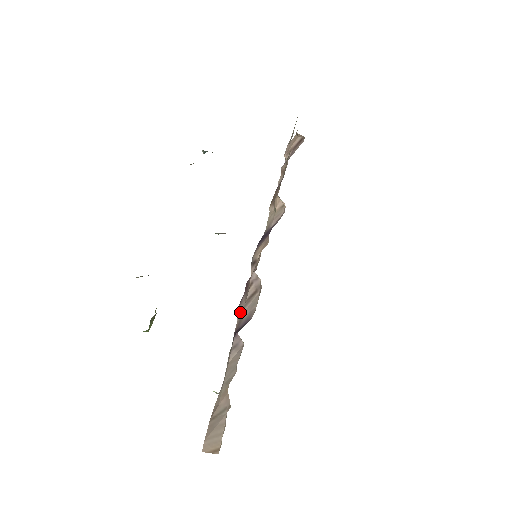
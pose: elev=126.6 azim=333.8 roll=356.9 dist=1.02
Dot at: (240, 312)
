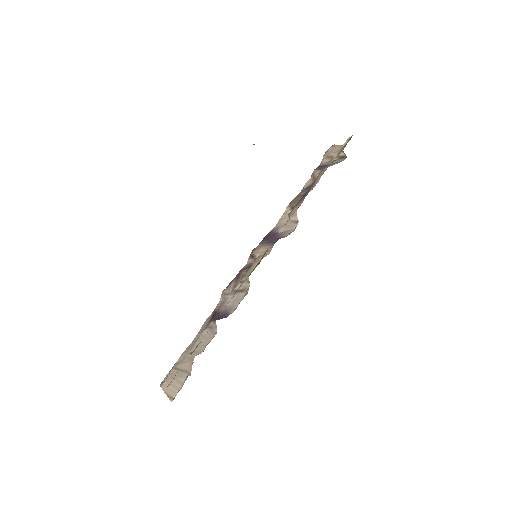
Dot at: (225, 295)
